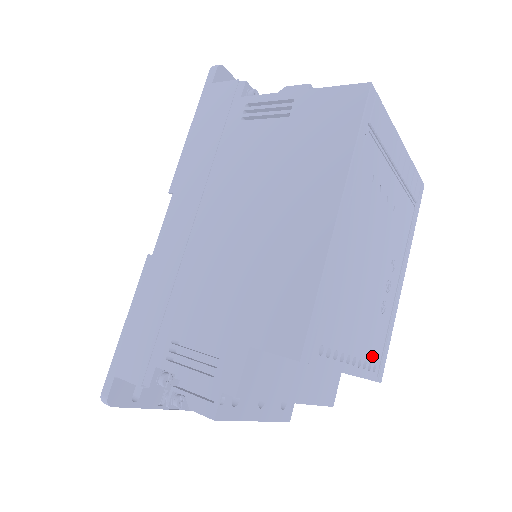
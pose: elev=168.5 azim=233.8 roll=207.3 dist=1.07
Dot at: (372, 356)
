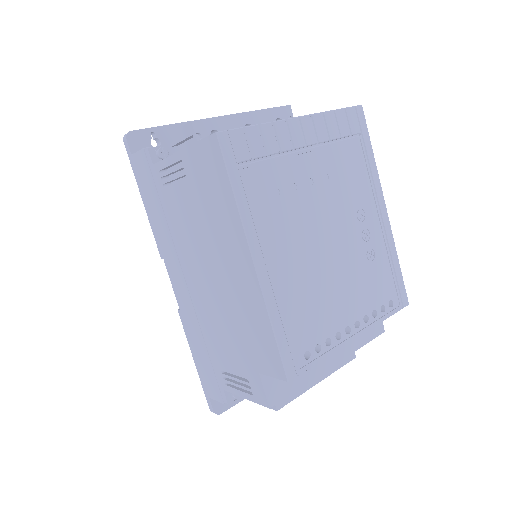
Dot at: (381, 299)
